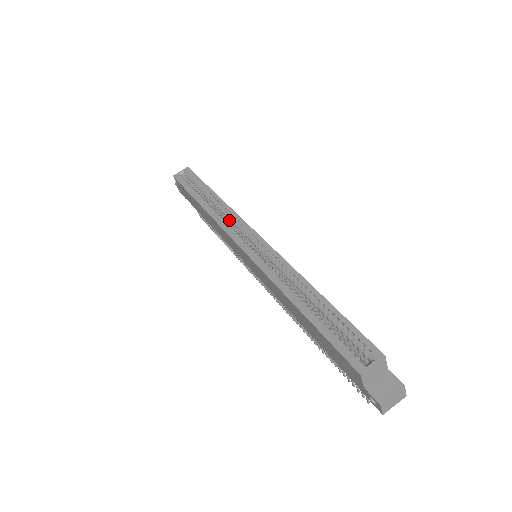
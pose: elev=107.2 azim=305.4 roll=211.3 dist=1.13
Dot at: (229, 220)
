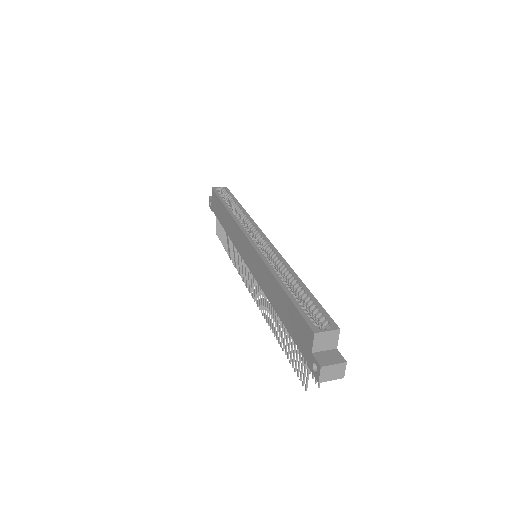
Dot at: (245, 225)
